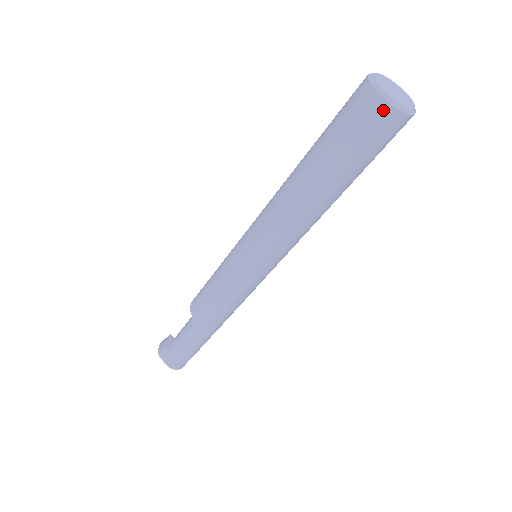
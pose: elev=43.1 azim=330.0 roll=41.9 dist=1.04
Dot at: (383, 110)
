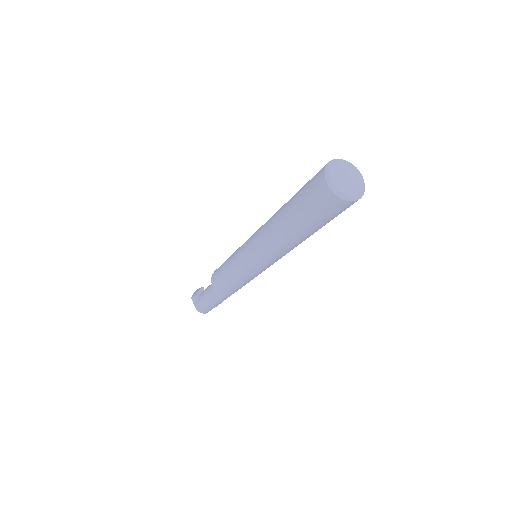
Dot at: (328, 194)
